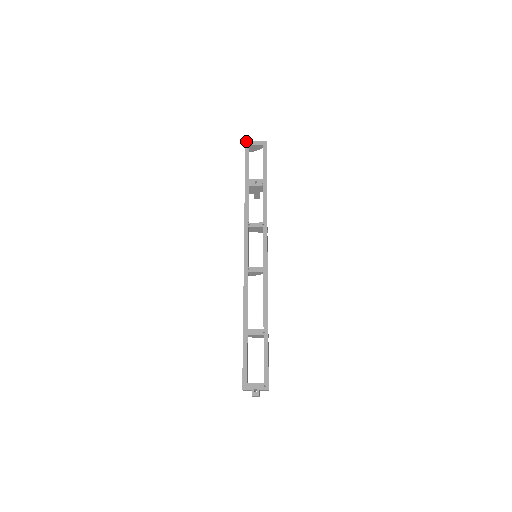
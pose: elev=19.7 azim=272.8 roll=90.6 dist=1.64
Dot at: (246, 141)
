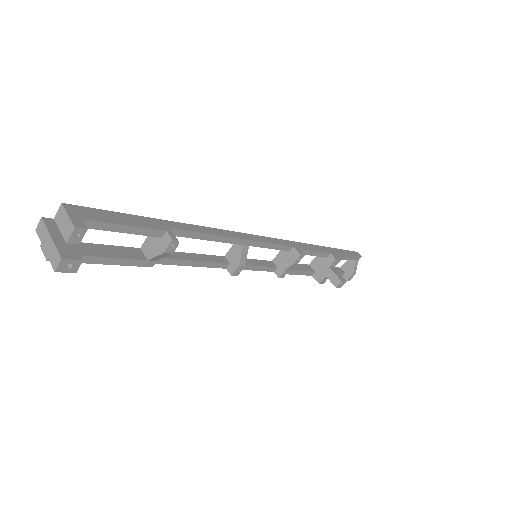
Dot at: occluded
